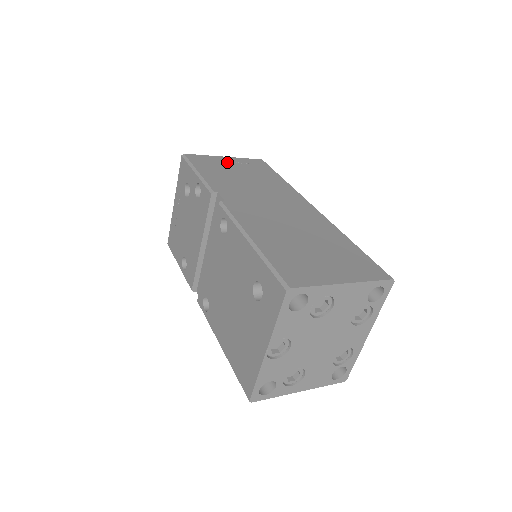
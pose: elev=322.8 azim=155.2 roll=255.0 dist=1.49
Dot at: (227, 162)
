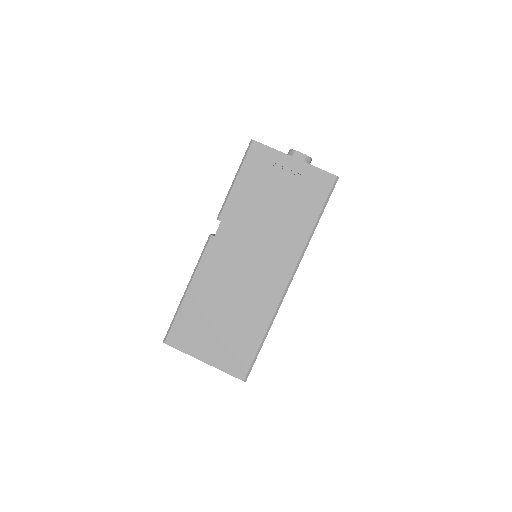
Dot at: (285, 171)
